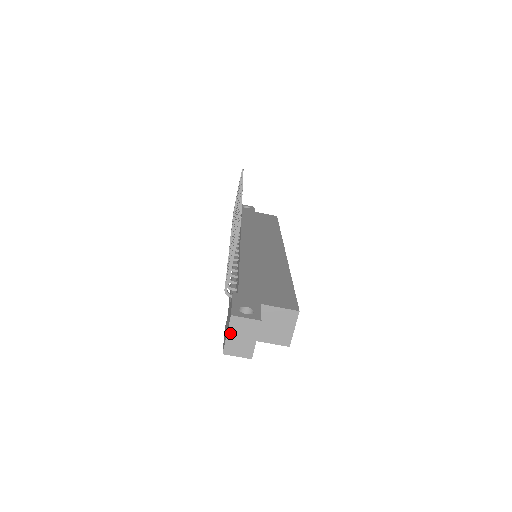
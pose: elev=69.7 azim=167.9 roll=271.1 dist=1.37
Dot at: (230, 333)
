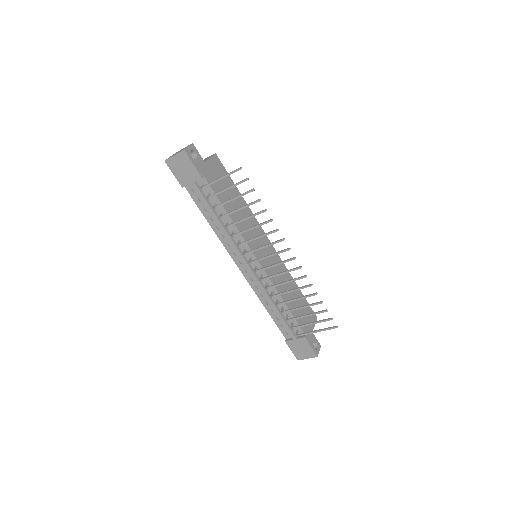
Dot at: occluded
